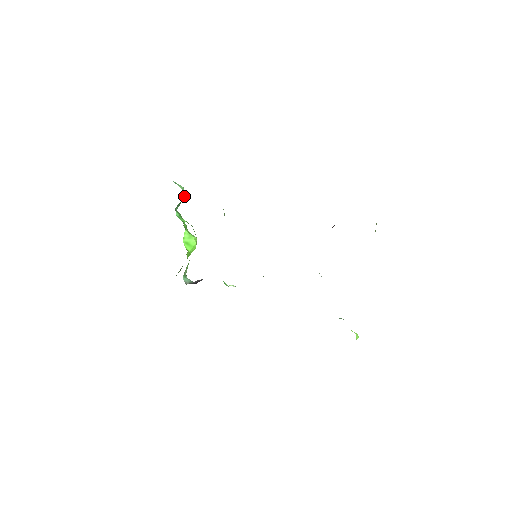
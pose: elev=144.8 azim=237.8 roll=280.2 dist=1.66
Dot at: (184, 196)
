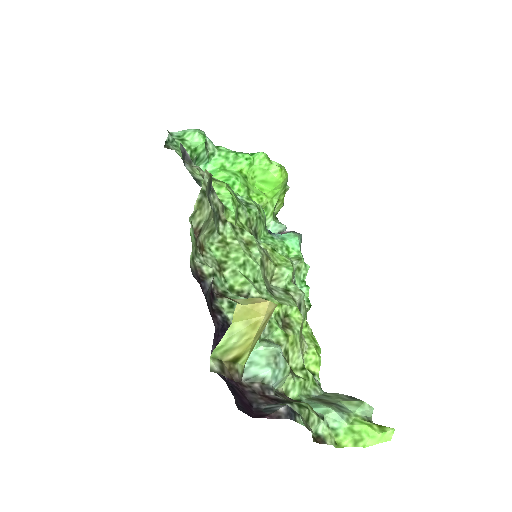
Dot at: (200, 147)
